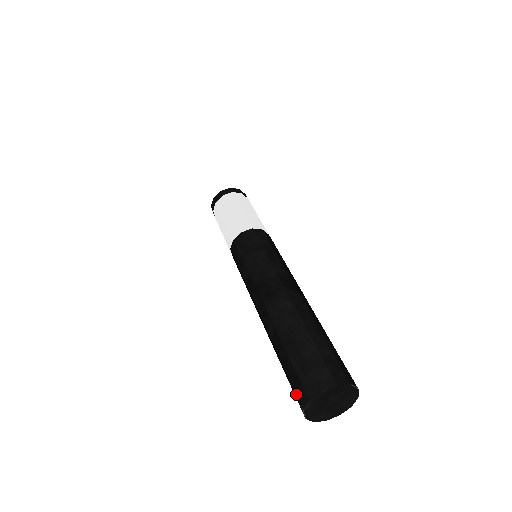
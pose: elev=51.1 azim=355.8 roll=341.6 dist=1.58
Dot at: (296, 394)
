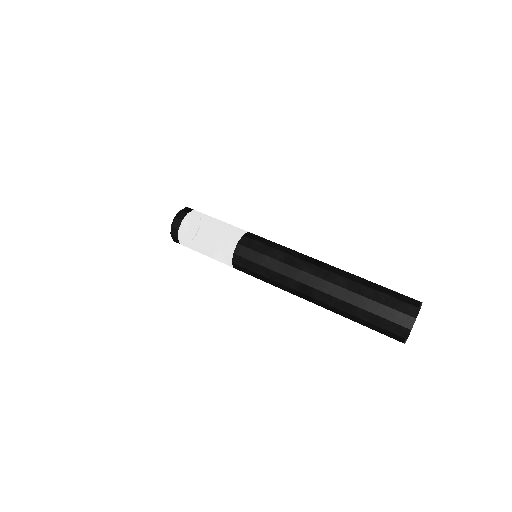
Dot at: (401, 312)
